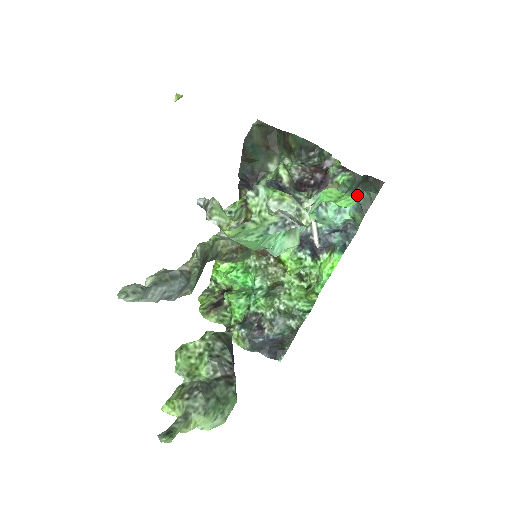
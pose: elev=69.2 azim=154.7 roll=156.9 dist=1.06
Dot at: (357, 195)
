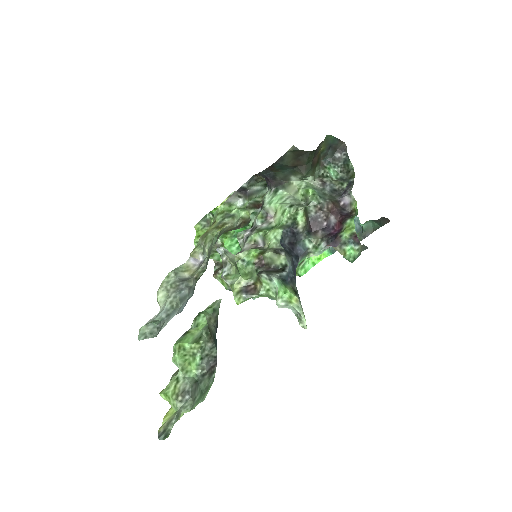
Dot at: occluded
